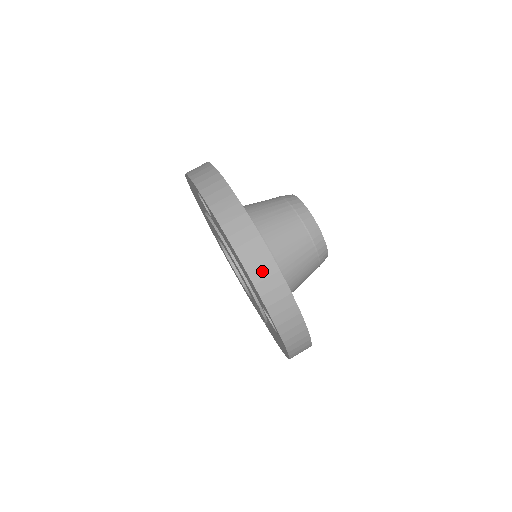
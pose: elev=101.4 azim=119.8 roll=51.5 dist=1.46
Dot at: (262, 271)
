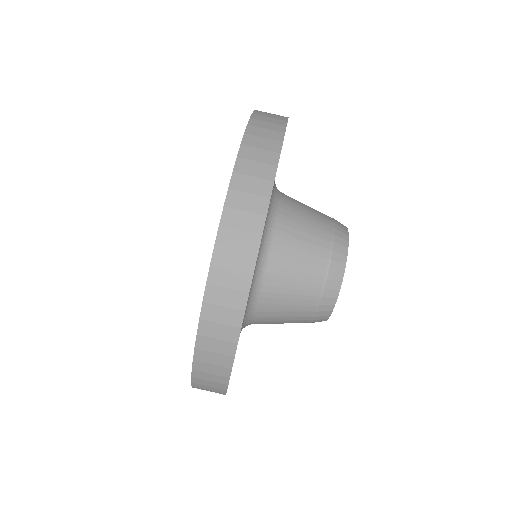
Dot at: (210, 367)
